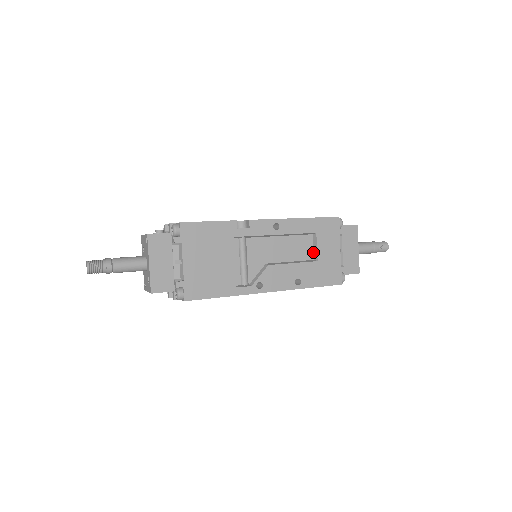
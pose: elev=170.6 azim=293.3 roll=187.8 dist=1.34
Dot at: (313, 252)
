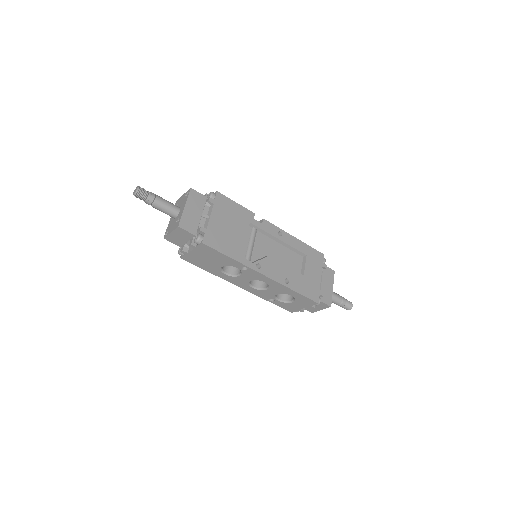
Dot at: (301, 269)
